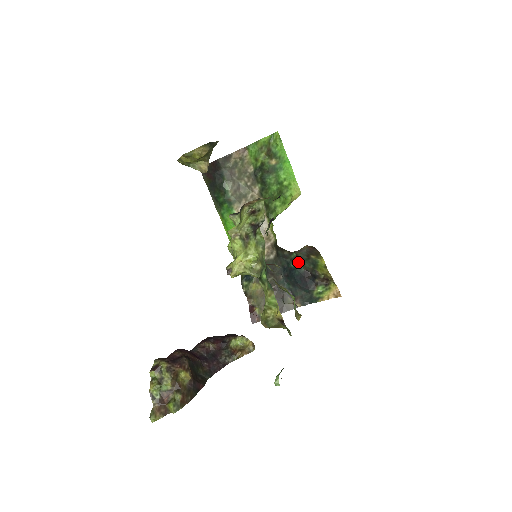
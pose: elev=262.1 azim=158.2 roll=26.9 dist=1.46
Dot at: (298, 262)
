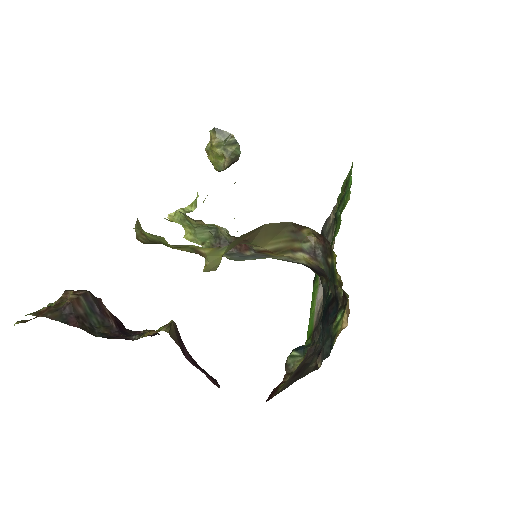
Dot at: occluded
